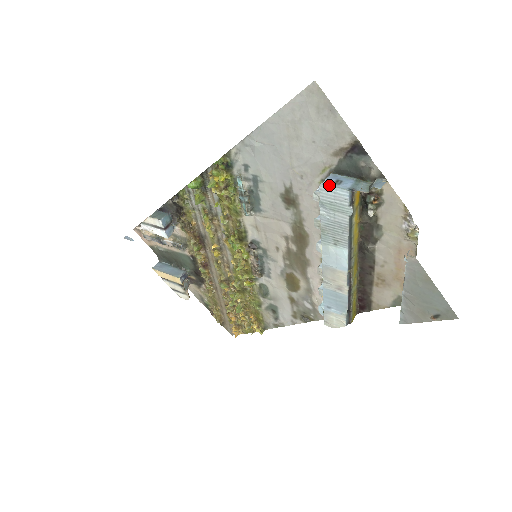
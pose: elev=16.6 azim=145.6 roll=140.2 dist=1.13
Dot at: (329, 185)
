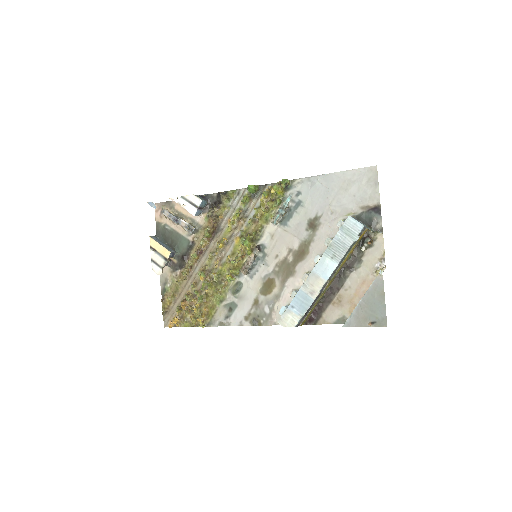
Dot at: occluded
